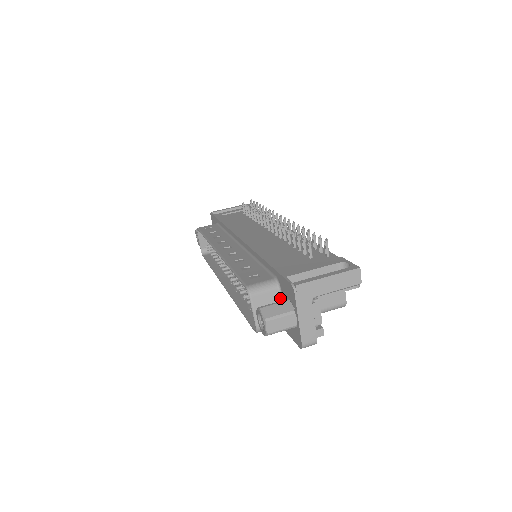
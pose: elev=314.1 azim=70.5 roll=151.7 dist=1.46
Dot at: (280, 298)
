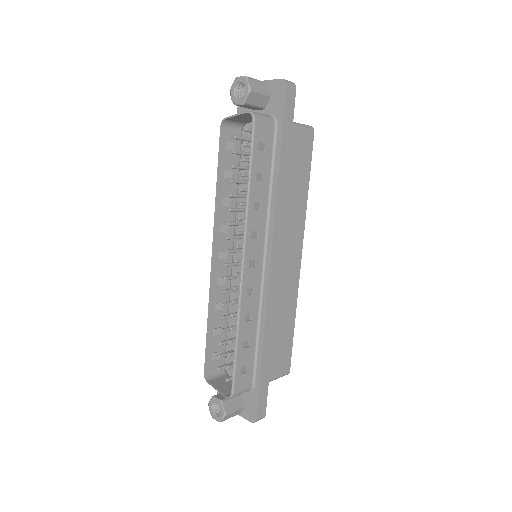
Dot at: occluded
